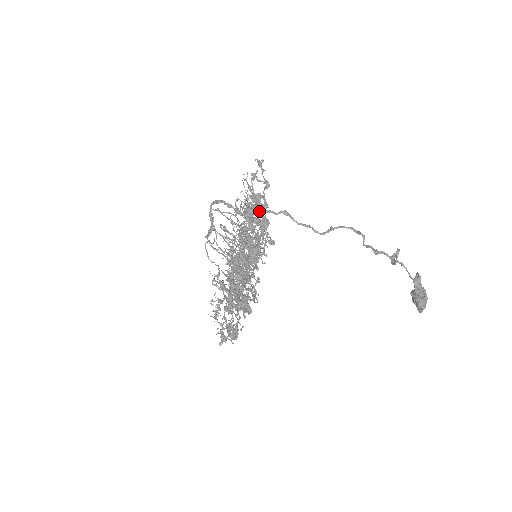
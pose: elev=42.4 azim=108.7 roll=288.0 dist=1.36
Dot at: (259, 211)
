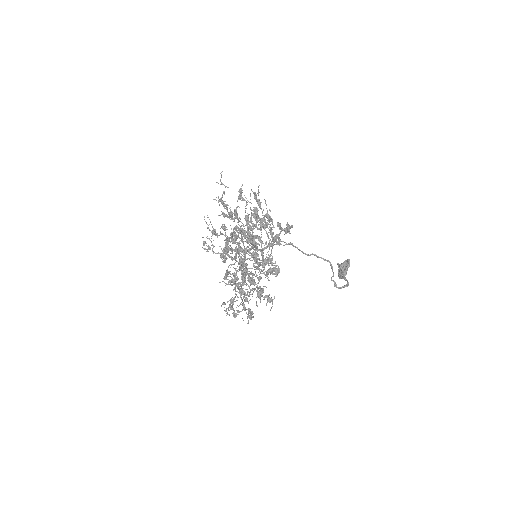
Dot at: (272, 245)
